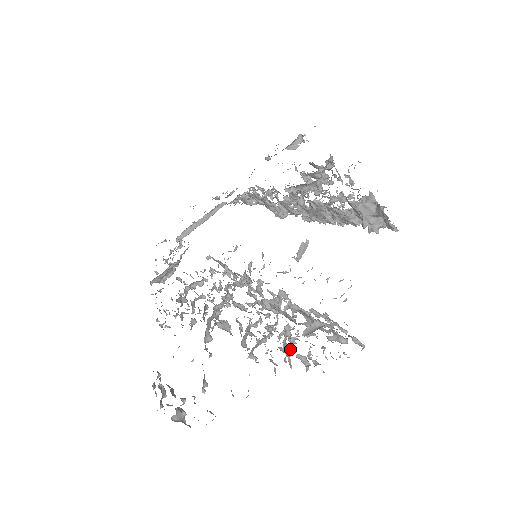
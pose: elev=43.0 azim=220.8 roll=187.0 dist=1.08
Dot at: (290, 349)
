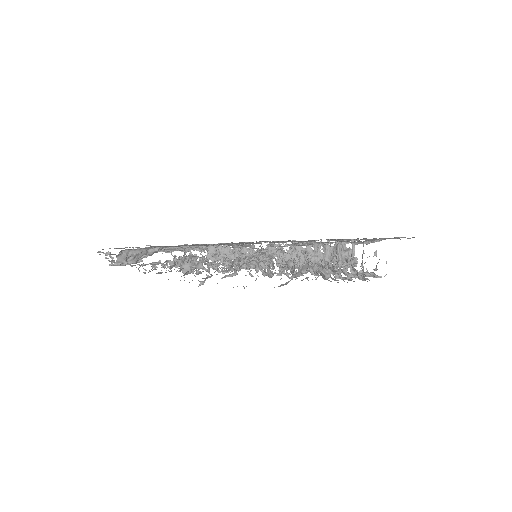
Dot at: occluded
